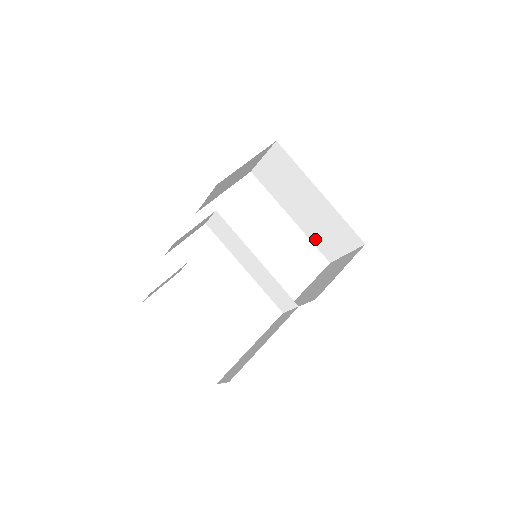
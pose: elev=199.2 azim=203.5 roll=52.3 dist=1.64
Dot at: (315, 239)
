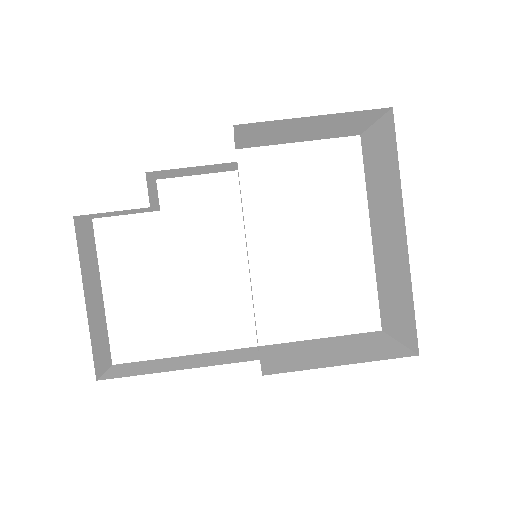
Dot at: (380, 286)
